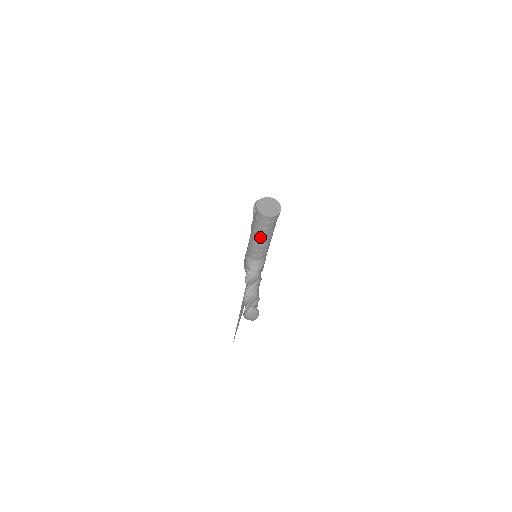
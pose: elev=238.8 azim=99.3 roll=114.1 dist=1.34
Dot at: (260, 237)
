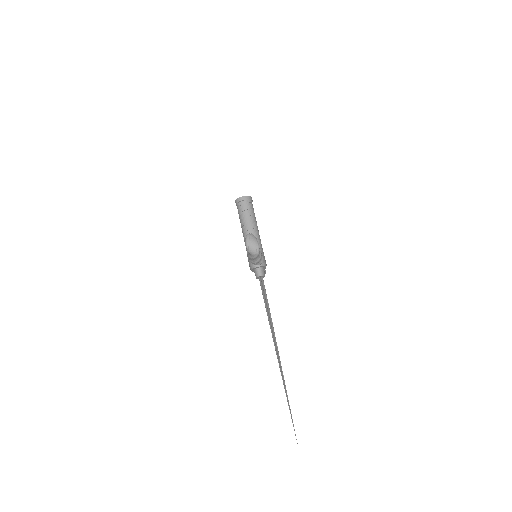
Dot at: (246, 221)
